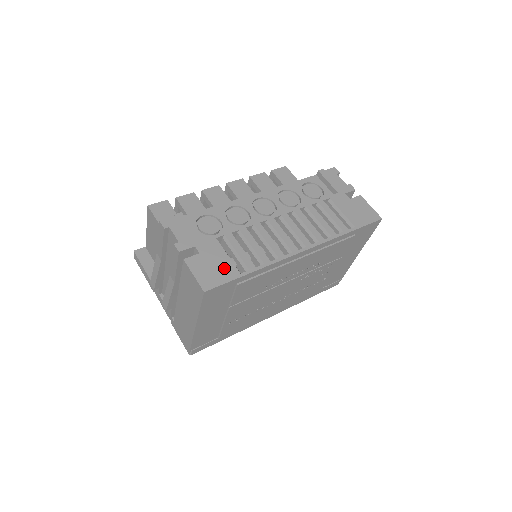
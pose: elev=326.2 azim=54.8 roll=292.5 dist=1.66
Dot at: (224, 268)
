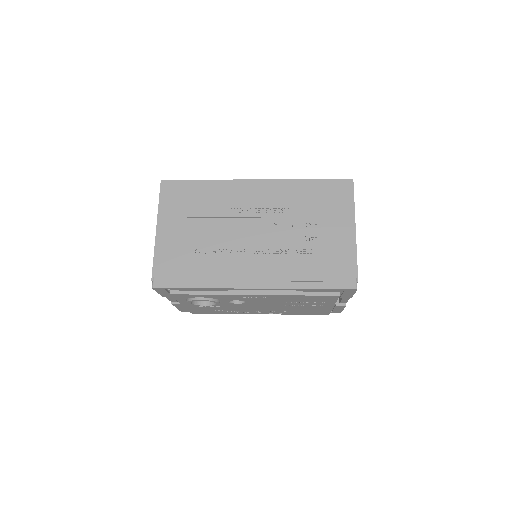
Dot at: occluded
